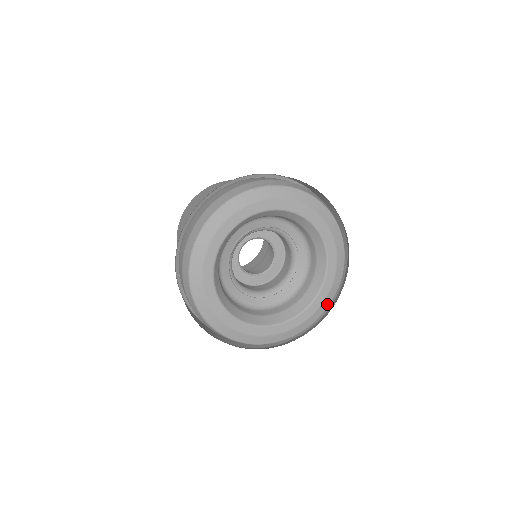
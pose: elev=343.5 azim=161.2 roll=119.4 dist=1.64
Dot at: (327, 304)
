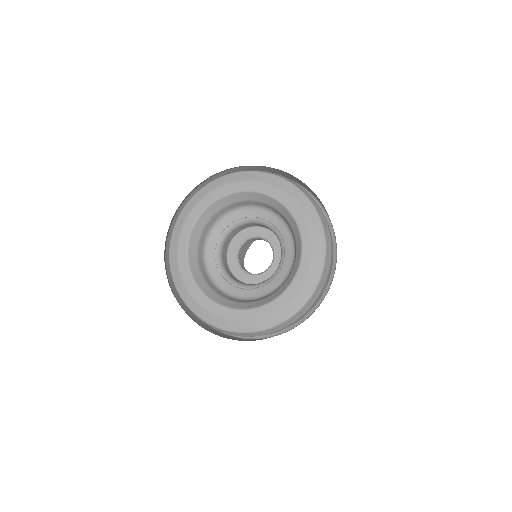
Dot at: (318, 271)
